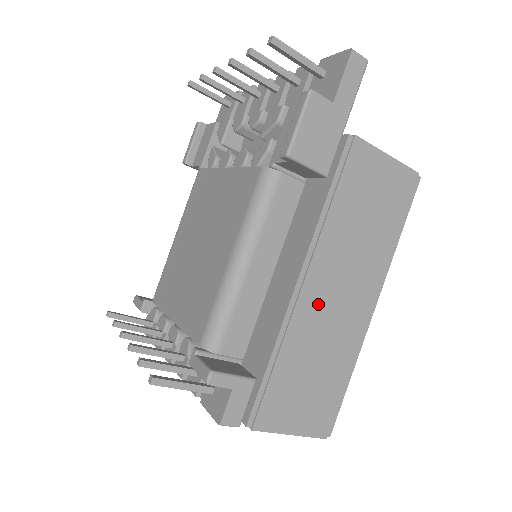
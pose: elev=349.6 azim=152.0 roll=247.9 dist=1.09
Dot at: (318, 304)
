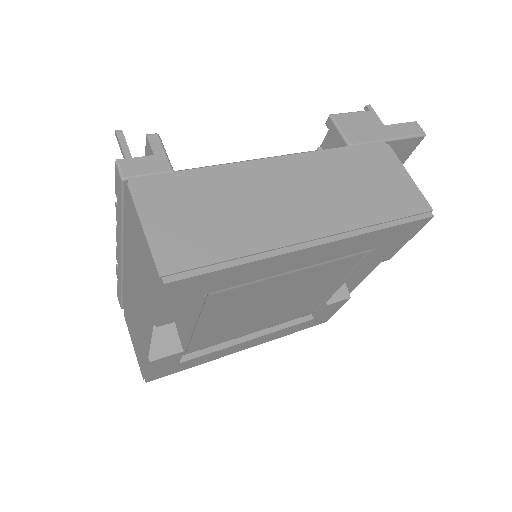
Dot at: (272, 182)
